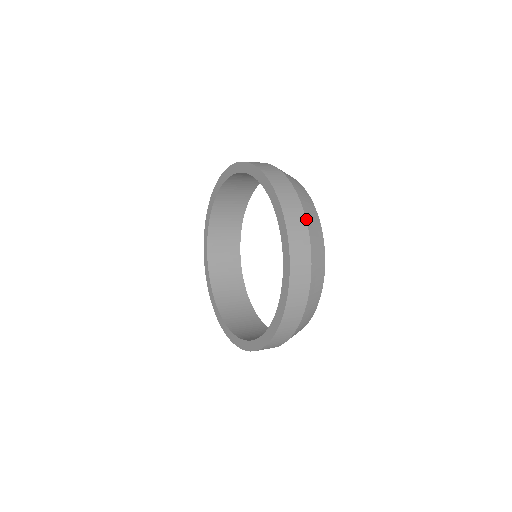
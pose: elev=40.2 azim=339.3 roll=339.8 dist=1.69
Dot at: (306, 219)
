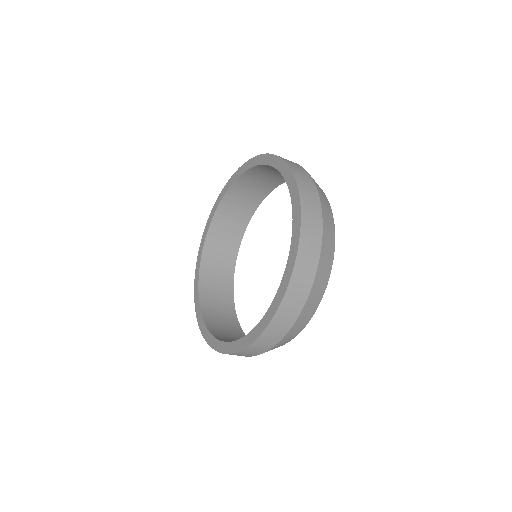
Dot at: (304, 307)
